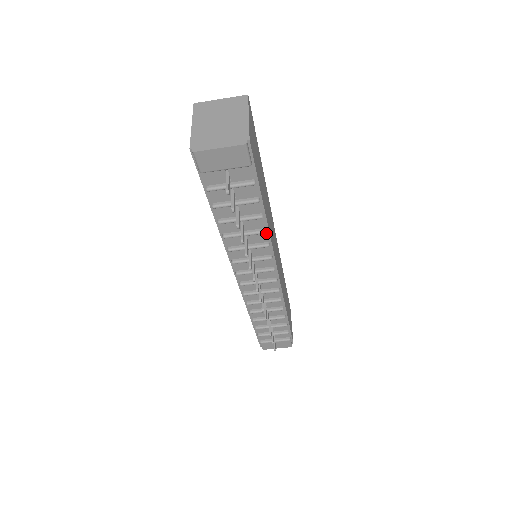
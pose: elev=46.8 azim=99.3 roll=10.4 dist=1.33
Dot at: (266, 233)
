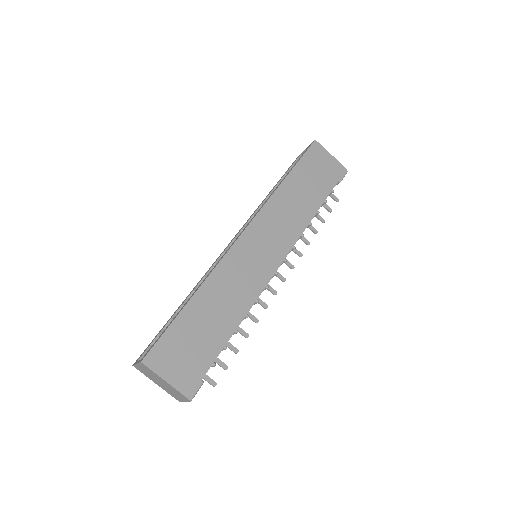
Dot at: (248, 310)
